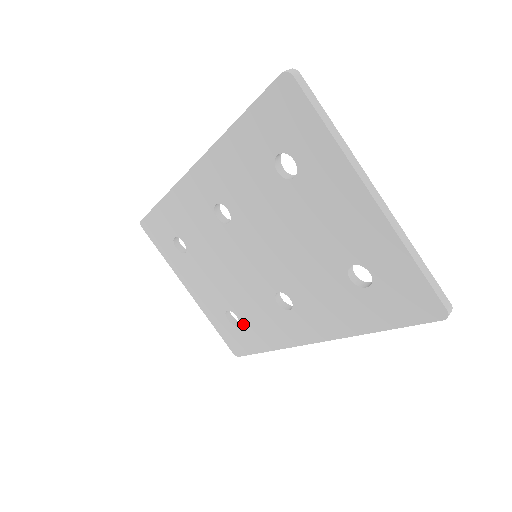
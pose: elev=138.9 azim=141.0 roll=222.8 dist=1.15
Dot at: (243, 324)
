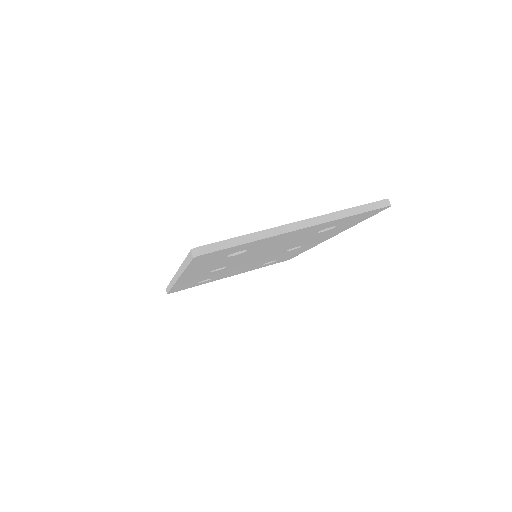
Dot at: (279, 259)
